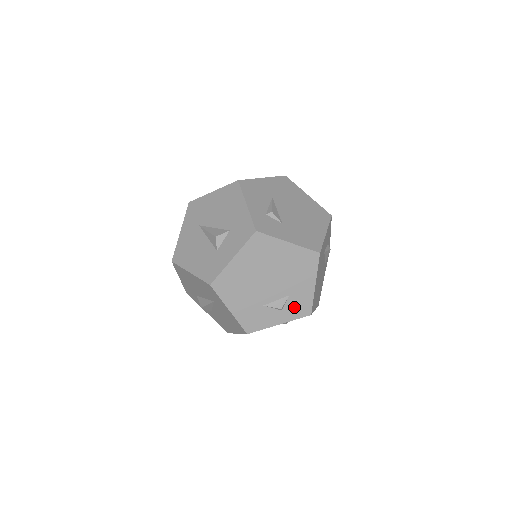
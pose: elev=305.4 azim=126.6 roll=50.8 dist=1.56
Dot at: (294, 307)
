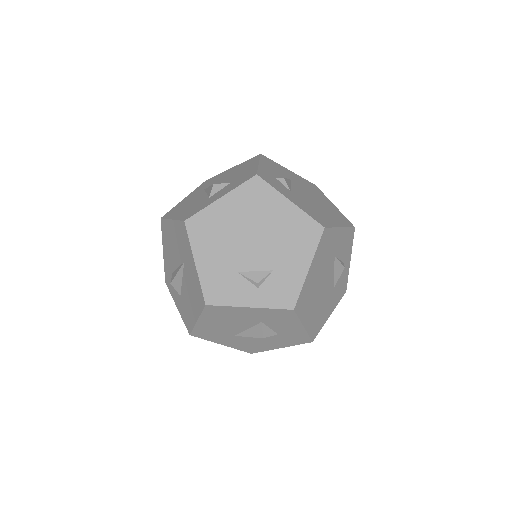
Dot at: (275, 289)
